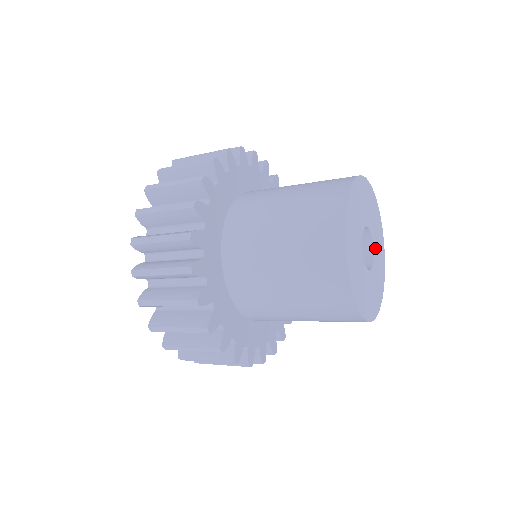
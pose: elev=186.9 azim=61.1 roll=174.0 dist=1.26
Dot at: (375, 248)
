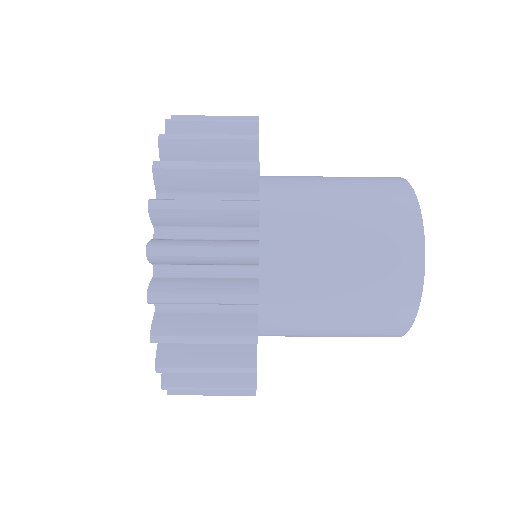
Dot at: occluded
